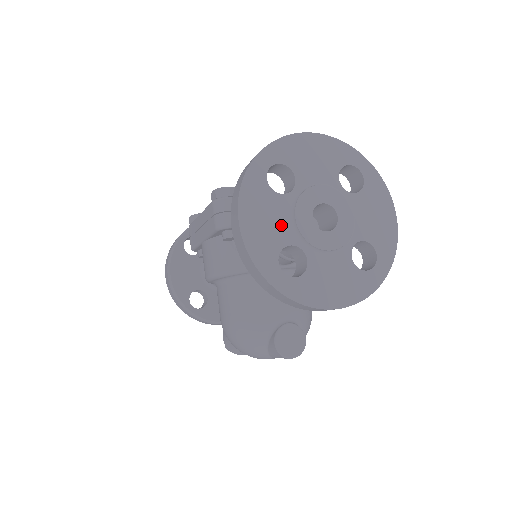
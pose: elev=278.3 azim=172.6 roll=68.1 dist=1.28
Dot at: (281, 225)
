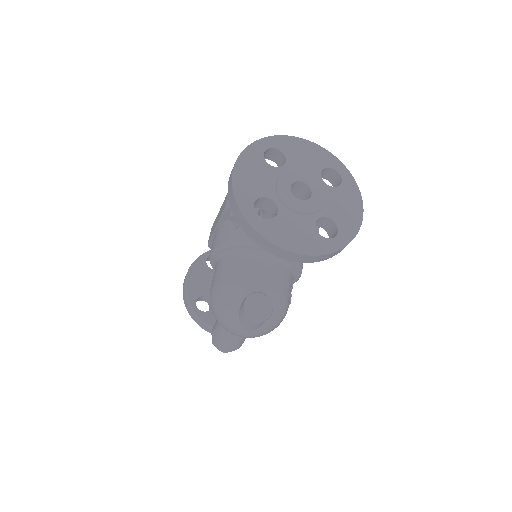
Dot at: (265, 183)
